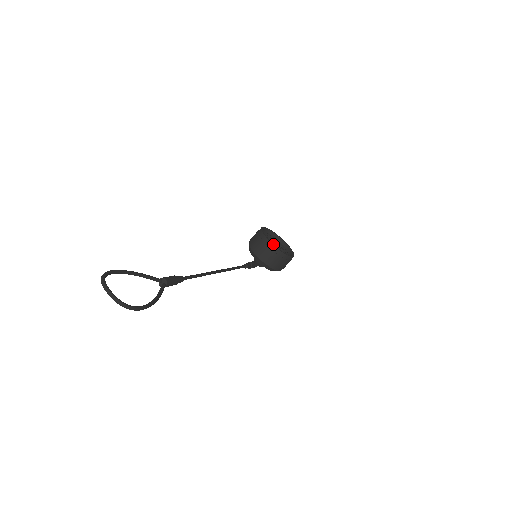
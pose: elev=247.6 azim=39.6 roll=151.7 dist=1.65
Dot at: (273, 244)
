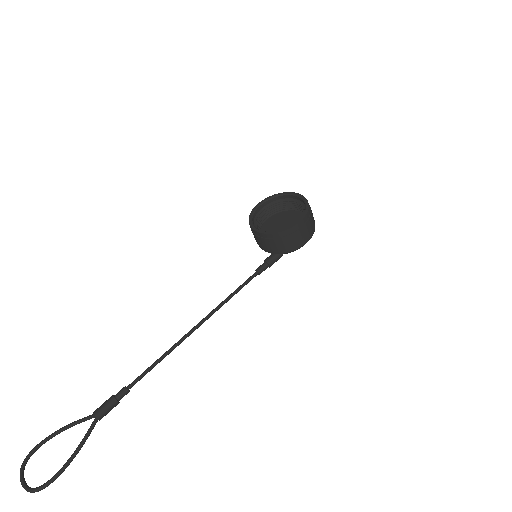
Dot at: (260, 231)
